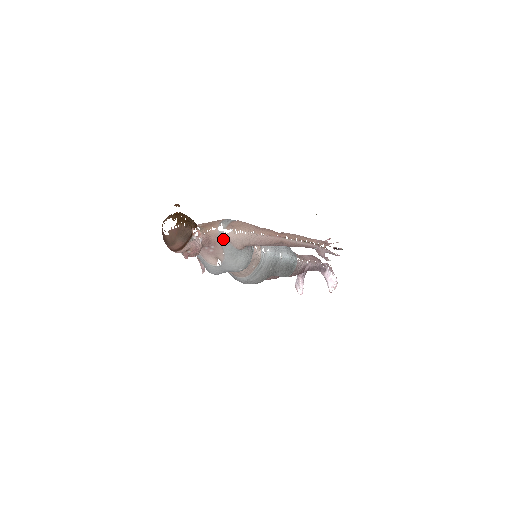
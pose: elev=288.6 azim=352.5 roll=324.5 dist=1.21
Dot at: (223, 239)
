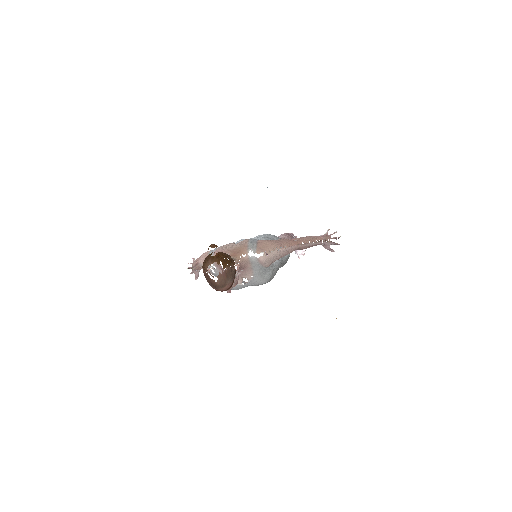
Dot at: (254, 263)
